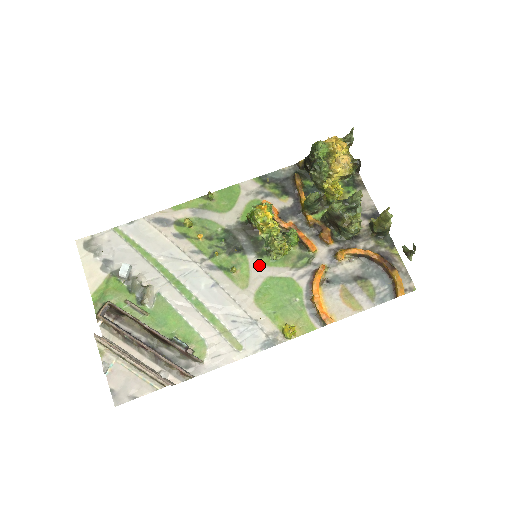
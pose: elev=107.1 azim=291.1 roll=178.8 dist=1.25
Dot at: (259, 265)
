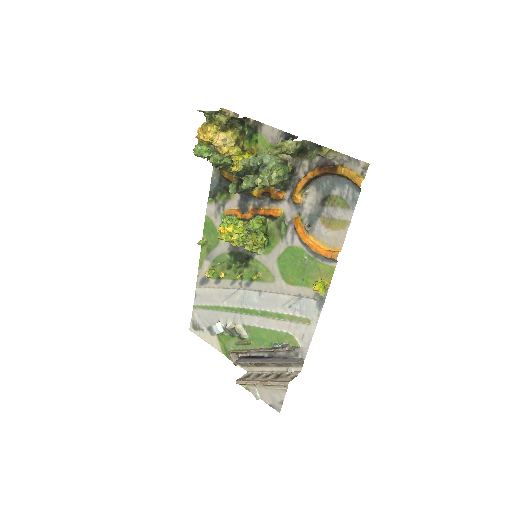
Dot at: (265, 257)
